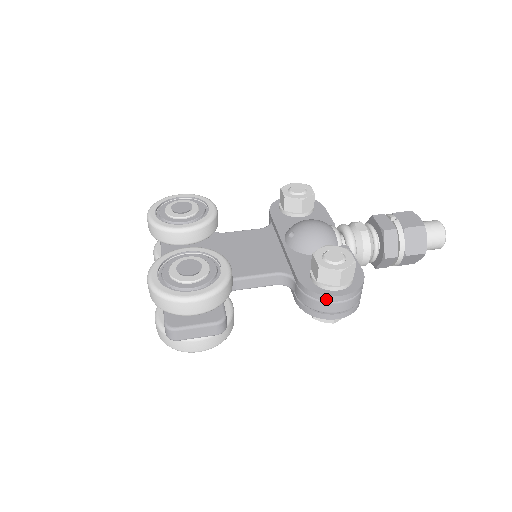
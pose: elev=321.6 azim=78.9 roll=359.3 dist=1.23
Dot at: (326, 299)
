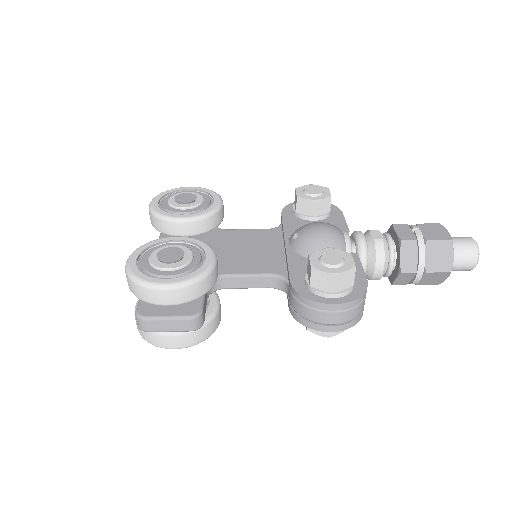
Dot at: (317, 306)
